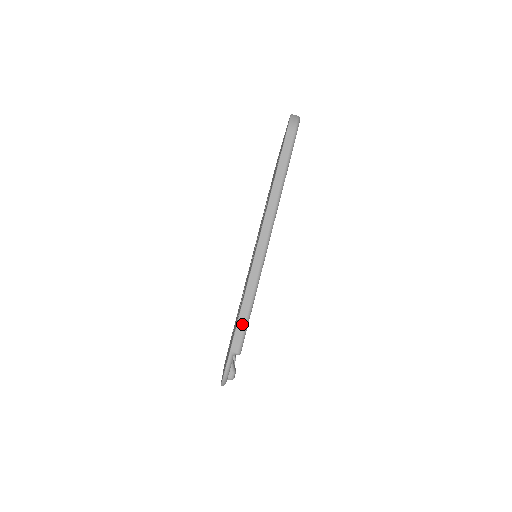
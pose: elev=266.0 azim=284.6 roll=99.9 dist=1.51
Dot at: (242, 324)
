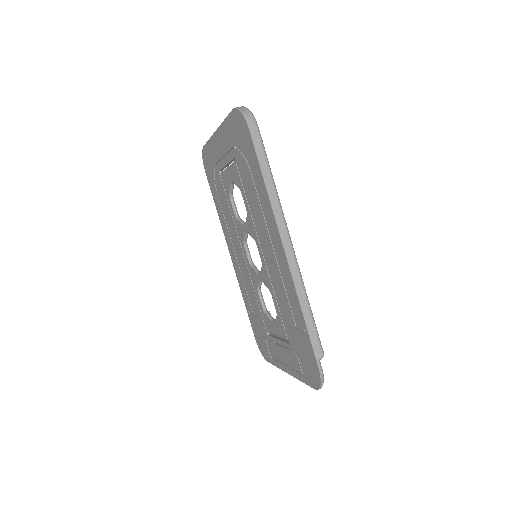
Dot at: (313, 330)
